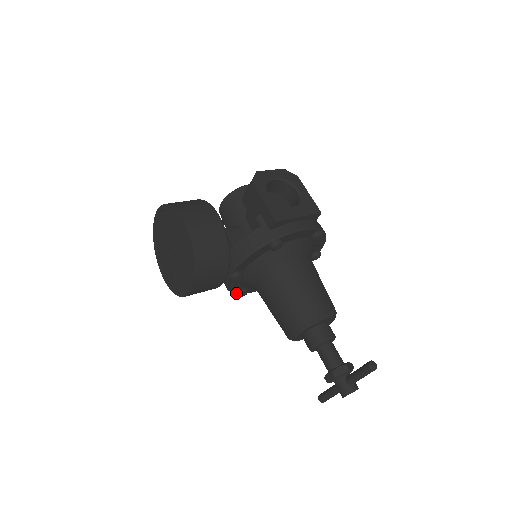
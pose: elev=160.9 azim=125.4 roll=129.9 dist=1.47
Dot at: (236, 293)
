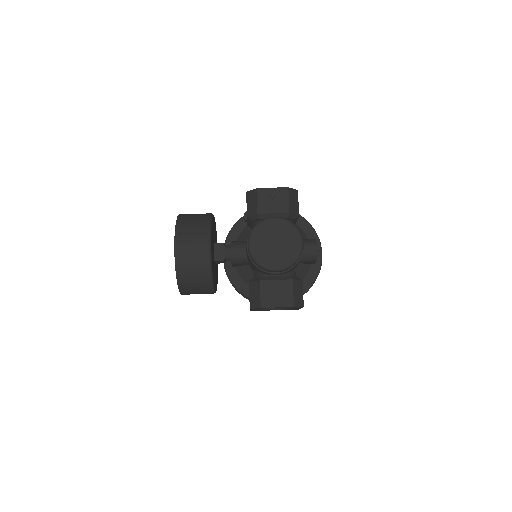
Dot at: occluded
